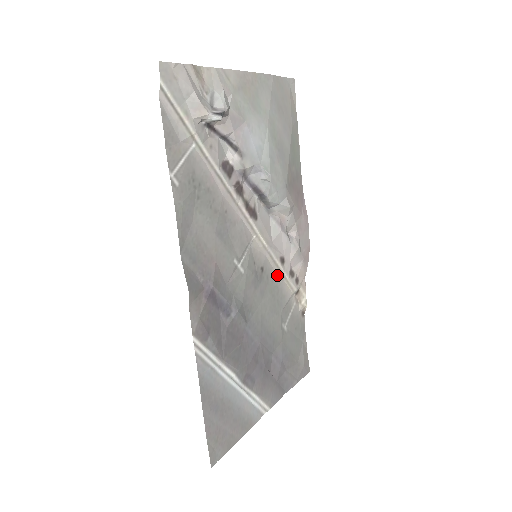
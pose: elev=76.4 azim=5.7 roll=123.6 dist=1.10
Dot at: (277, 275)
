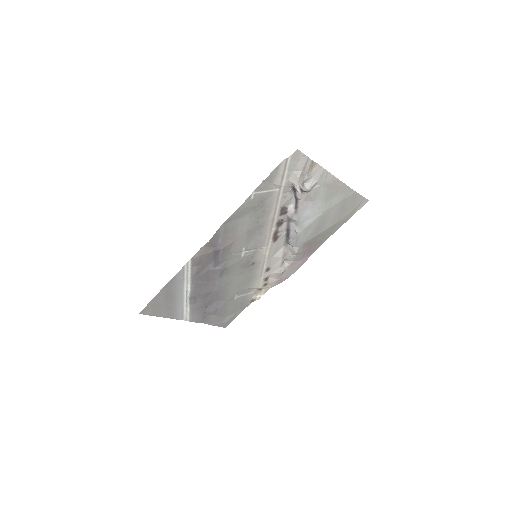
Dot at: (258, 273)
